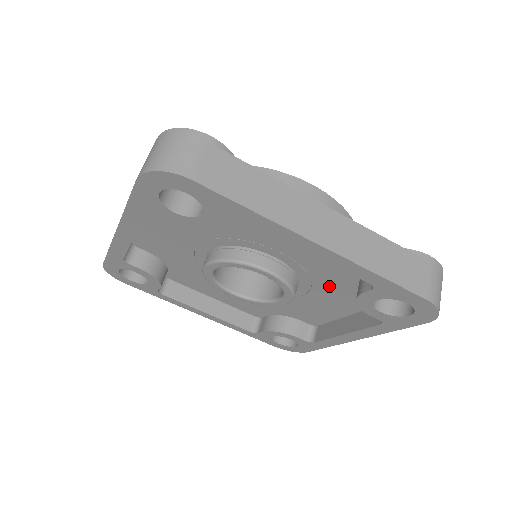
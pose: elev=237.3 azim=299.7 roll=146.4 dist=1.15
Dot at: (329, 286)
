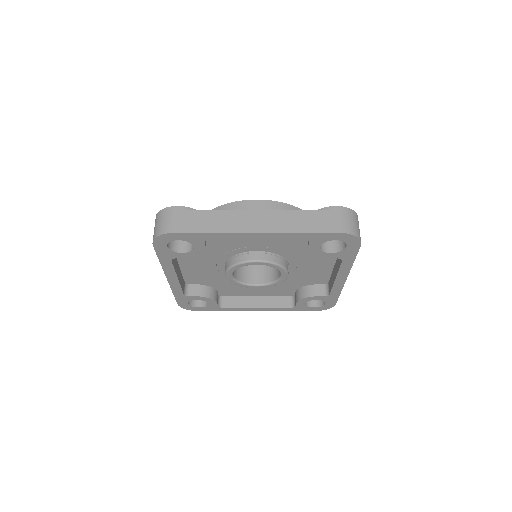
Dot at: (302, 253)
